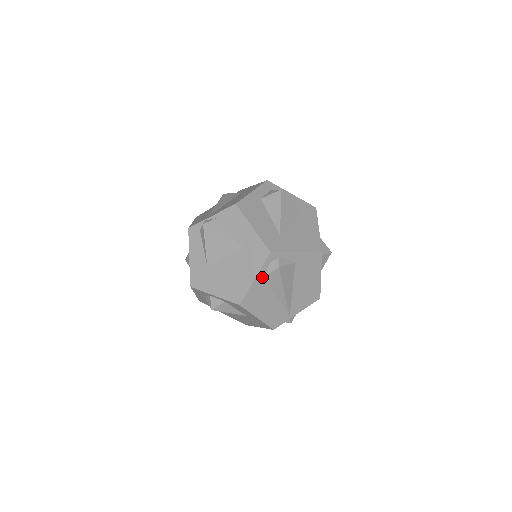
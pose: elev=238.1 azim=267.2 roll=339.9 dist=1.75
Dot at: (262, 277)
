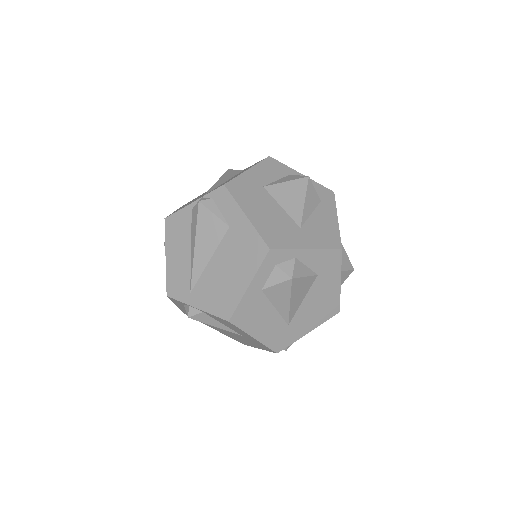
Dot at: occluded
